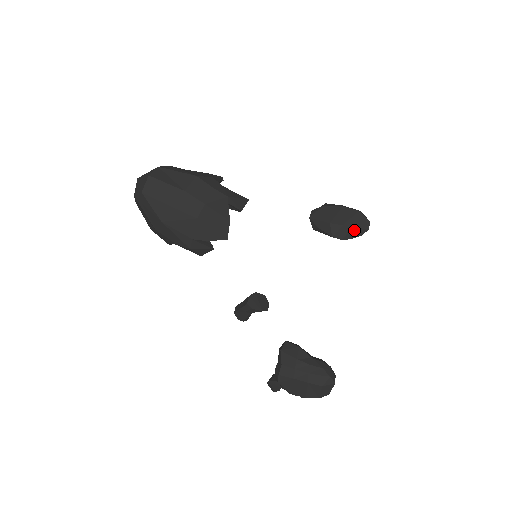
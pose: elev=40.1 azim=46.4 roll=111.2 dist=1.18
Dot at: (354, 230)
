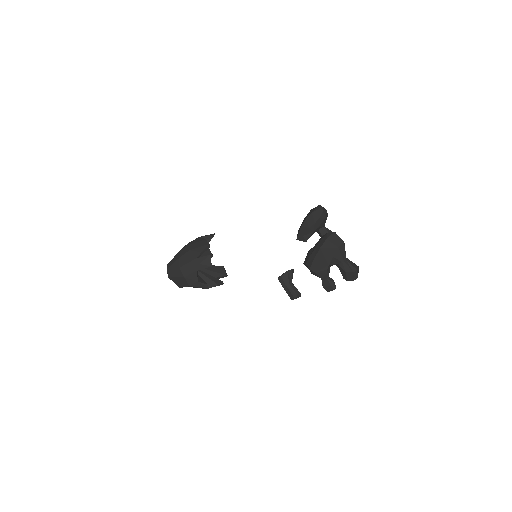
Dot at: (314, 214)
